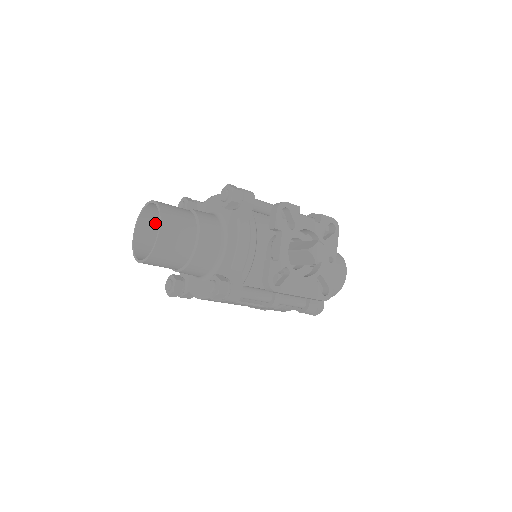
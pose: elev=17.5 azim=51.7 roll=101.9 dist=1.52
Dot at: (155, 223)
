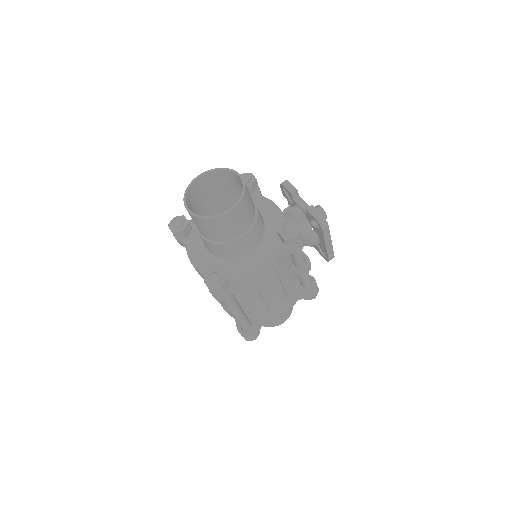
Dot at: (192, 209)
